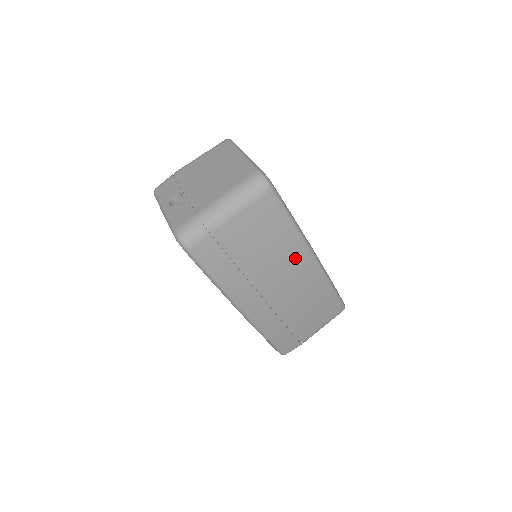
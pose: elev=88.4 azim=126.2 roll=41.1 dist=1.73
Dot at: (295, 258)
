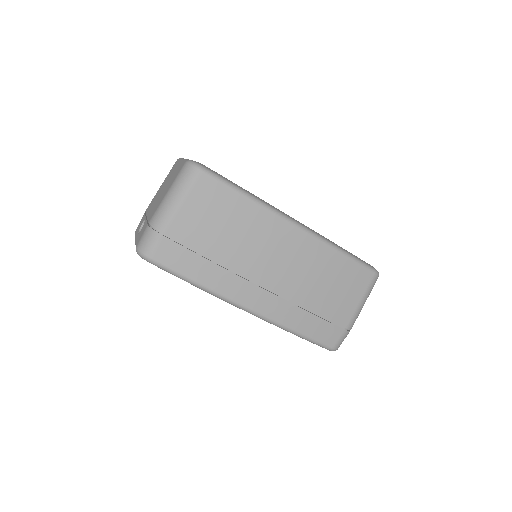
Dot at: (270, 231)
